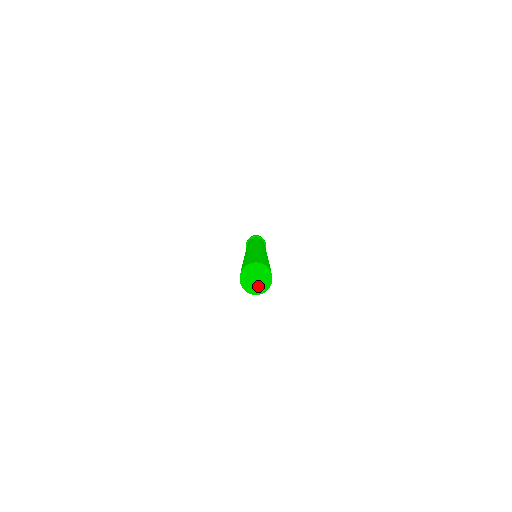
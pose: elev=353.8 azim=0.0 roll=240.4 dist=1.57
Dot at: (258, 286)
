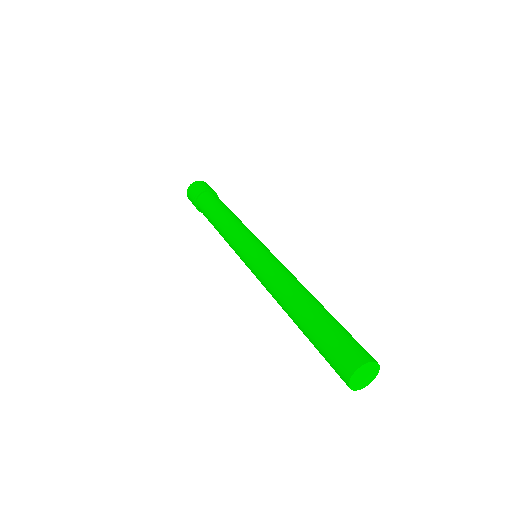
Dot at: (368, 378)
